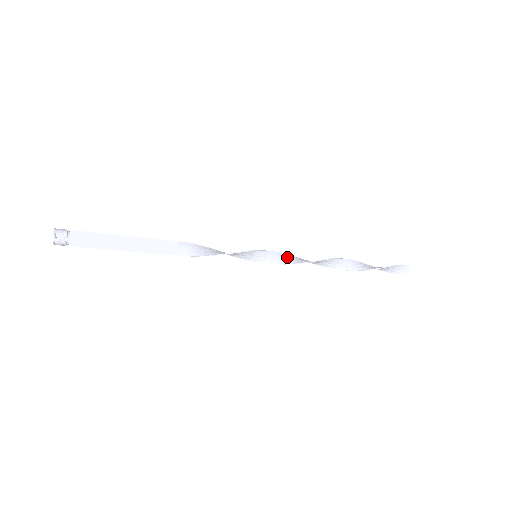
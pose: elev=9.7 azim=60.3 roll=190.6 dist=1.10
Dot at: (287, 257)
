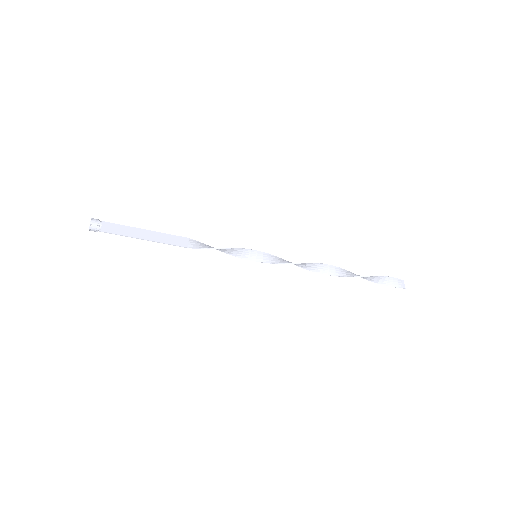
Dot at: (284, 260)
